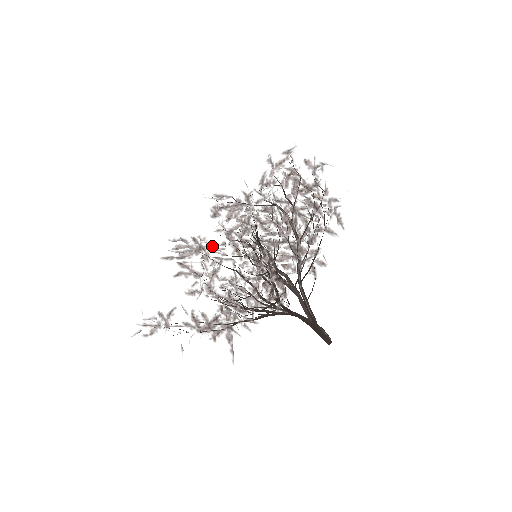
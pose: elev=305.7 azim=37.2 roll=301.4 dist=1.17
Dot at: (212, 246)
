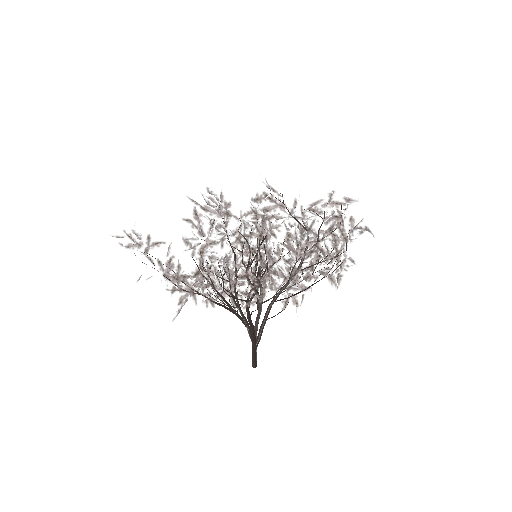
Dot at: occluded
